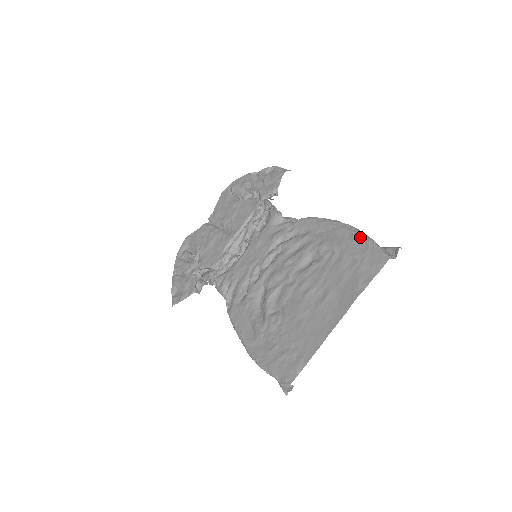
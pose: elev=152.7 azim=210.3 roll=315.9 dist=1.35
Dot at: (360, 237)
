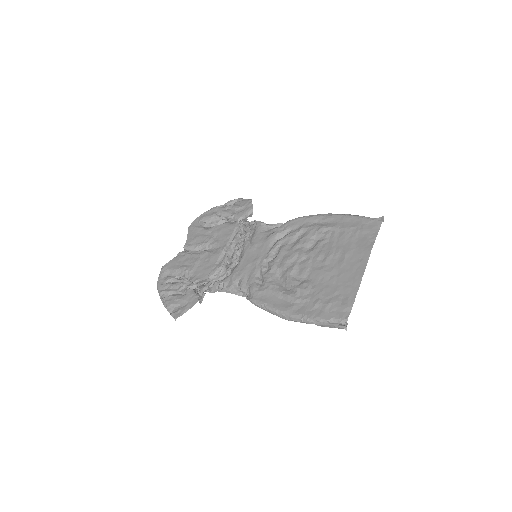
Dot at: (351, 216)
